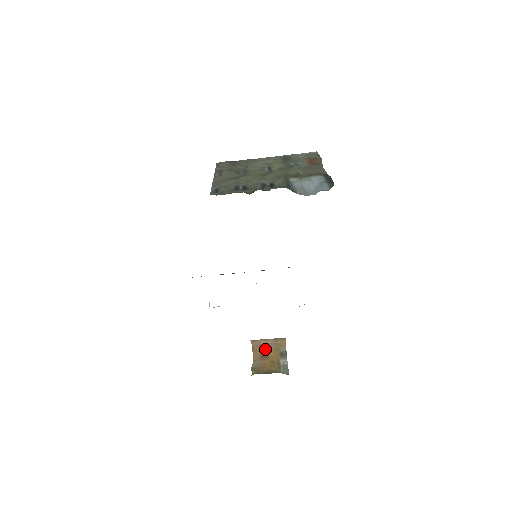
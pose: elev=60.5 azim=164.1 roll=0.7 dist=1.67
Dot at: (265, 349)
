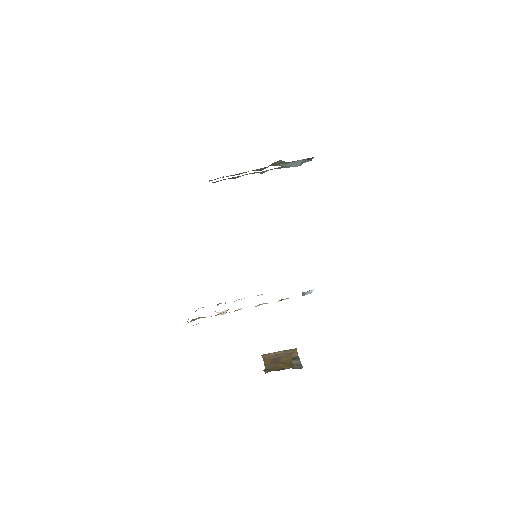
Dot at: (276, 357)
